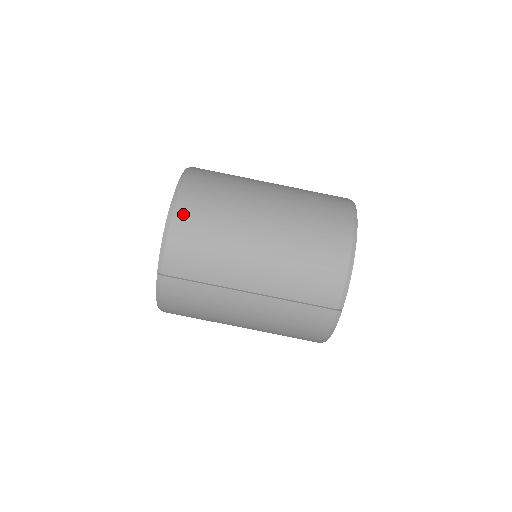
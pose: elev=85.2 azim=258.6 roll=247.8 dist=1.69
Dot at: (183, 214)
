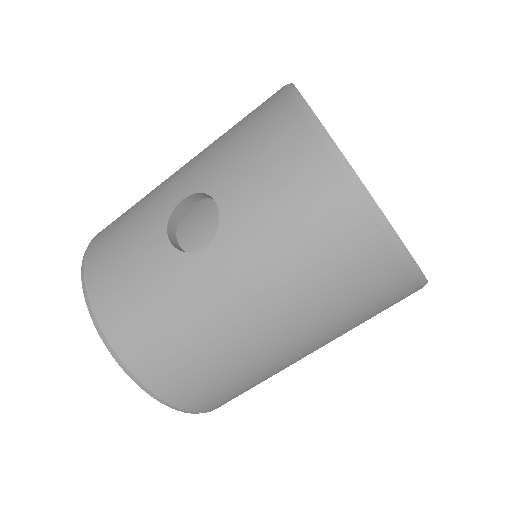
Dot at: (200, 405)
